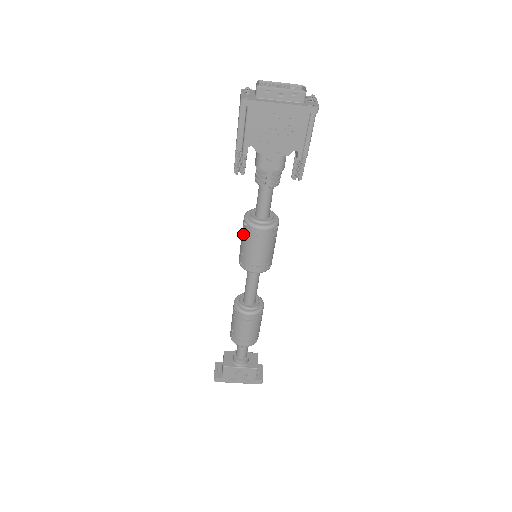
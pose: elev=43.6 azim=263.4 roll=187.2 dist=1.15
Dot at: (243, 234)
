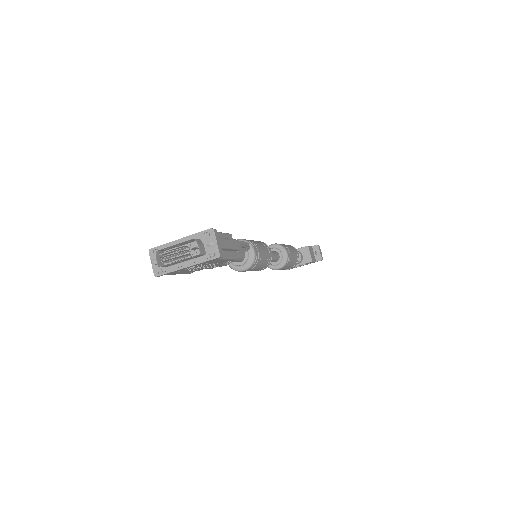
Dot at: occluded
